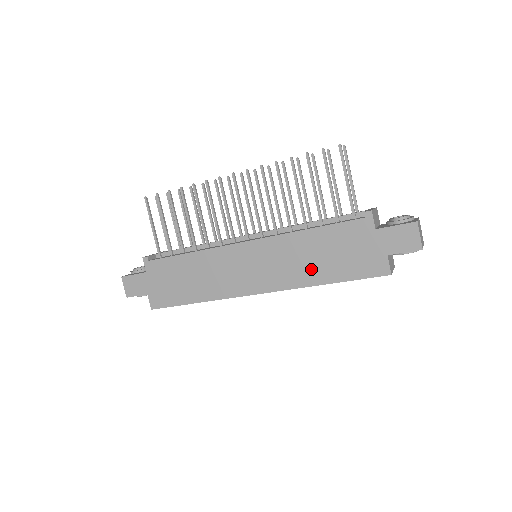
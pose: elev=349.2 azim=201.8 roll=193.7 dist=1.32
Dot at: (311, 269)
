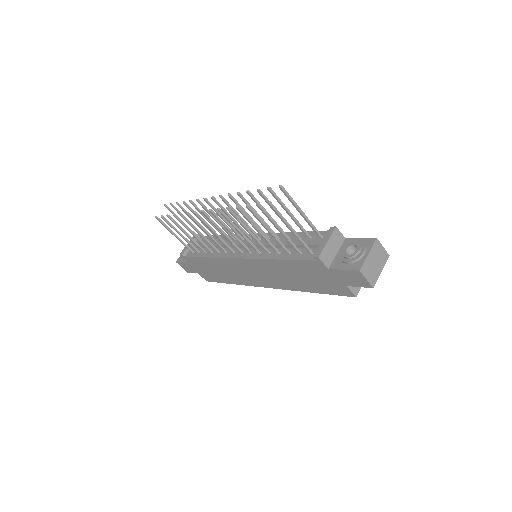
Dot at: (294, 282)
